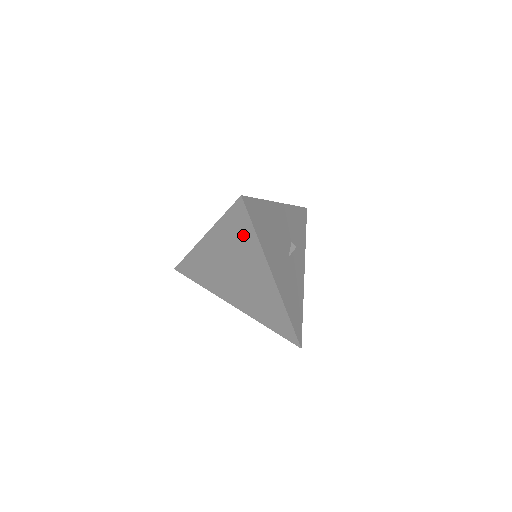
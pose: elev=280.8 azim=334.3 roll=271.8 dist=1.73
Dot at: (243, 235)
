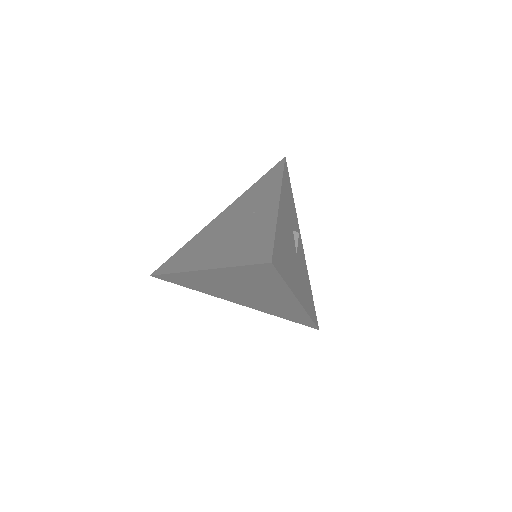
Dot at: (265, 280)
